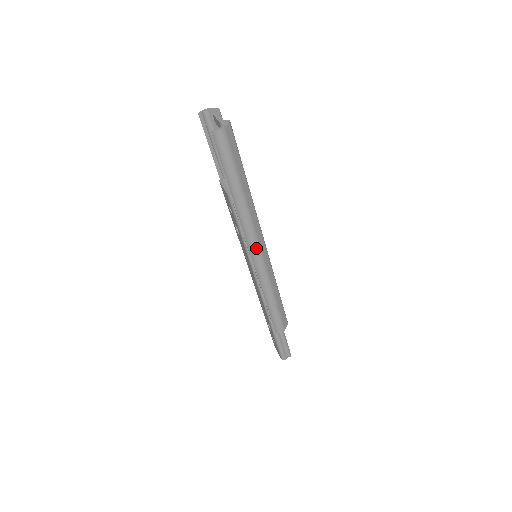
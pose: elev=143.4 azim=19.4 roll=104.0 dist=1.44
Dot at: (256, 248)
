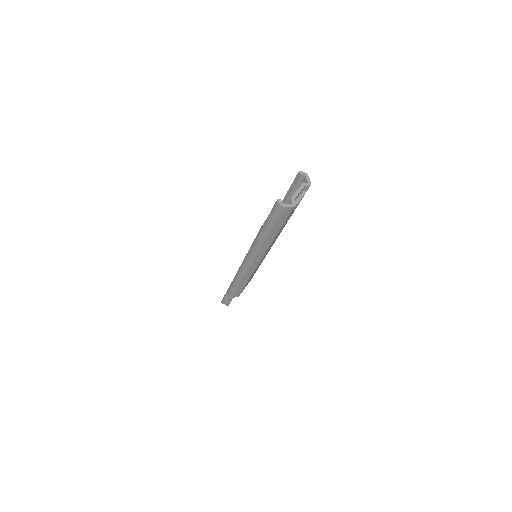
Dot at: (250, 259)
